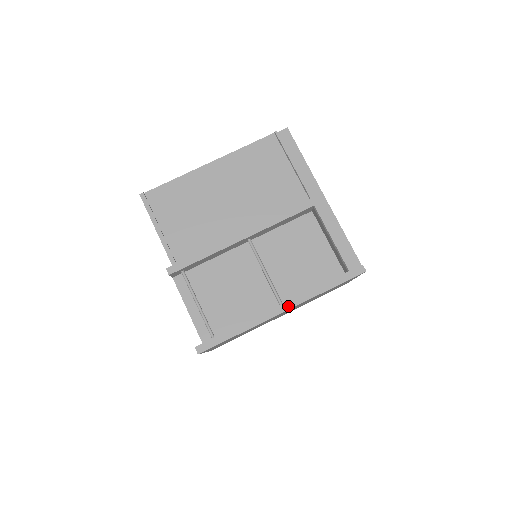
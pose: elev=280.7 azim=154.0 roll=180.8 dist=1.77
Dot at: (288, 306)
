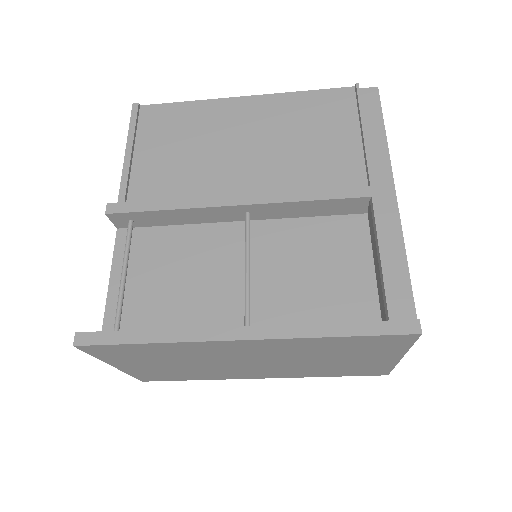
Dot at: (254, 333)
